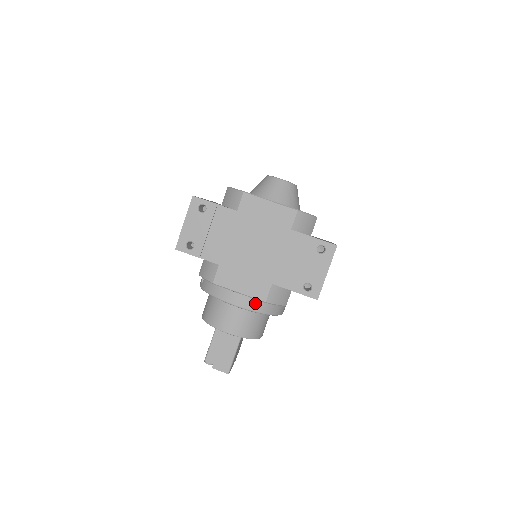
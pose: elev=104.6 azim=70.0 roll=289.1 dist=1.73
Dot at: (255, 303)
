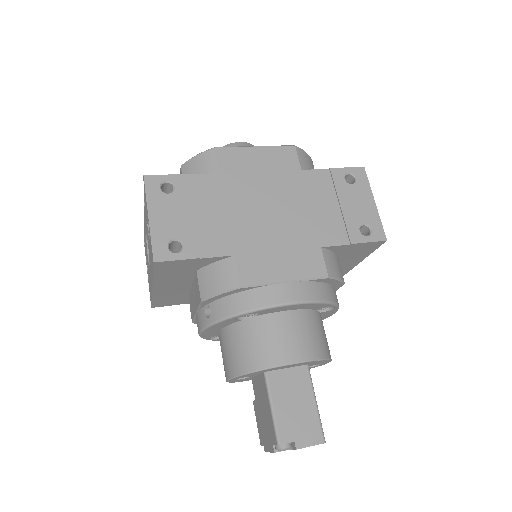
Dot at: (313, 288)
